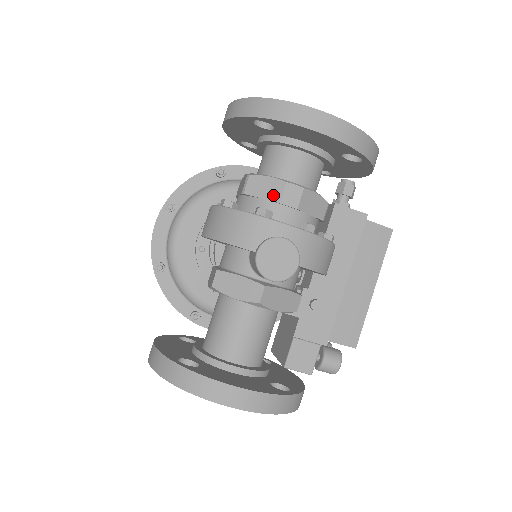
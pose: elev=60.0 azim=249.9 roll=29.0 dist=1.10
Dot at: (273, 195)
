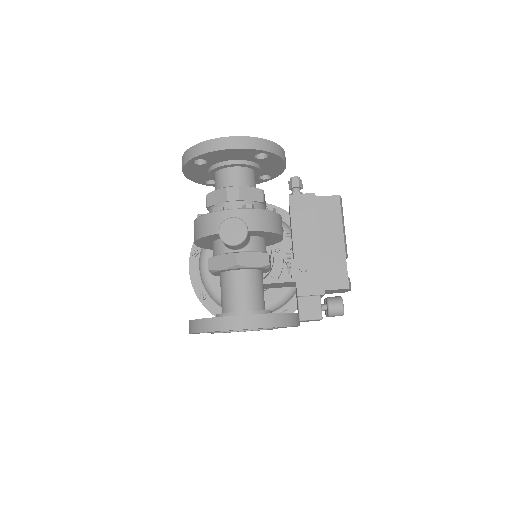
Dot at: (222, 199)
